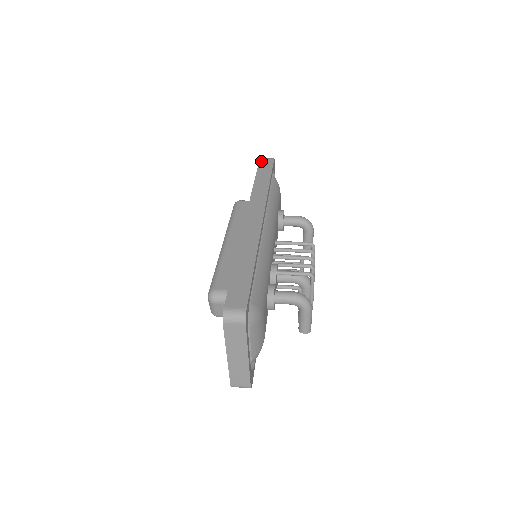
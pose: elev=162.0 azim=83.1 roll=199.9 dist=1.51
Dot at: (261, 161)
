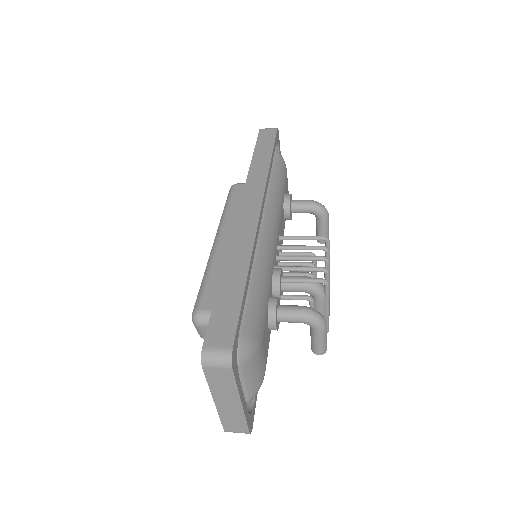
Dot at: (261, 132)
